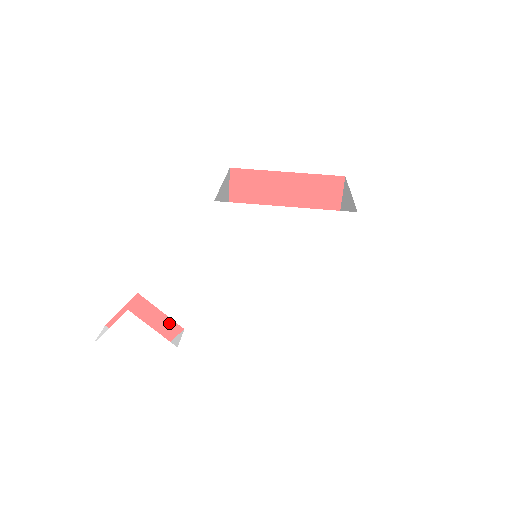
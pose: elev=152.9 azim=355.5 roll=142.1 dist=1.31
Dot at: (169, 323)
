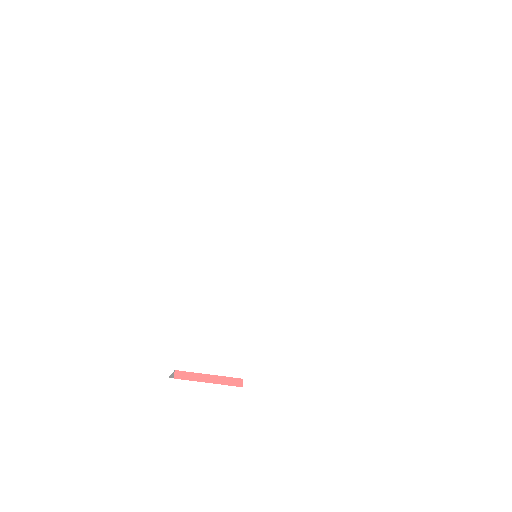
Dot at: (225, 383)
